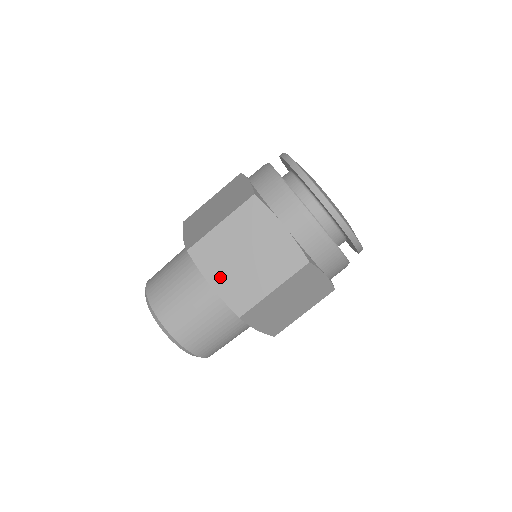
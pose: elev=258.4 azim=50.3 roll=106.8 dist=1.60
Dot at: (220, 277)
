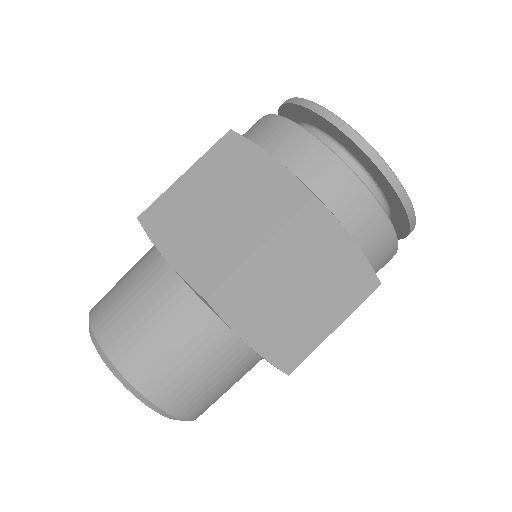
Dot at: (179, 244)
